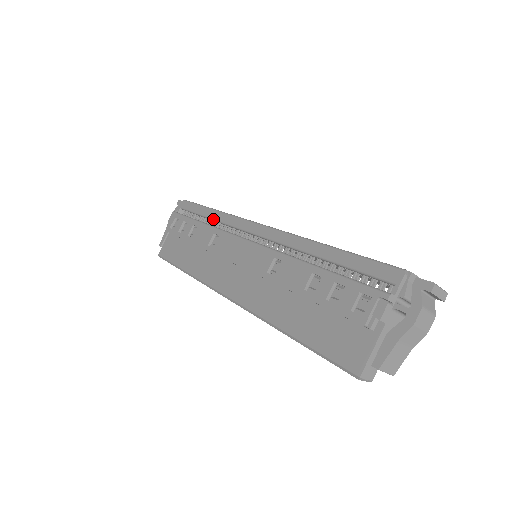
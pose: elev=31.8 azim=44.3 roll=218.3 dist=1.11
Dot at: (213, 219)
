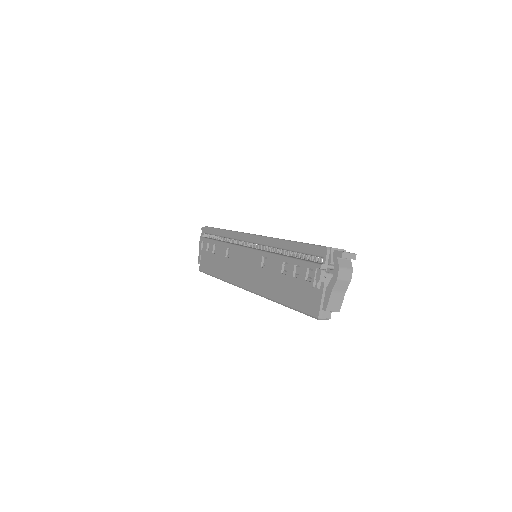
Dot at: (225, 237)
